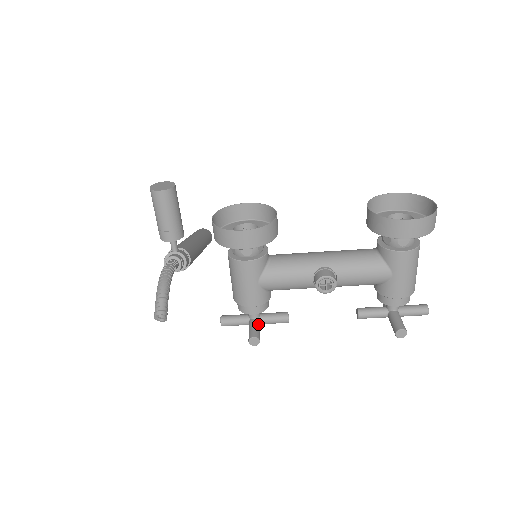
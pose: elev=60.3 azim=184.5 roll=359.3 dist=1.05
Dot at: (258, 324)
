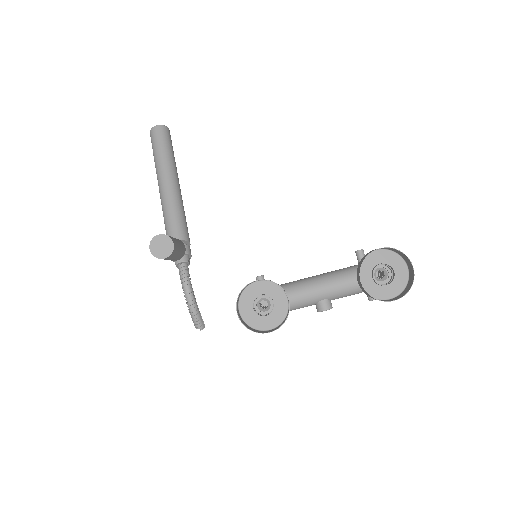
Dot at: occluded
